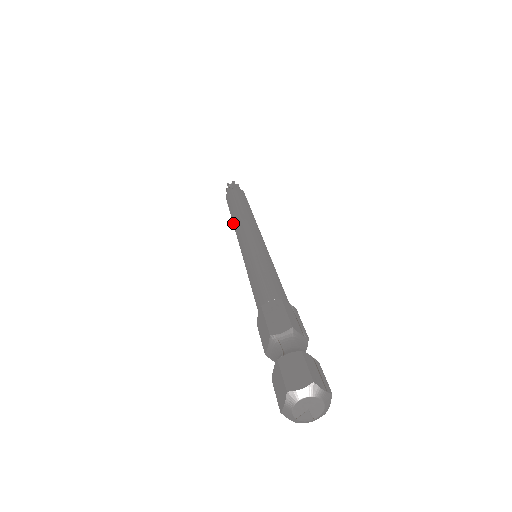
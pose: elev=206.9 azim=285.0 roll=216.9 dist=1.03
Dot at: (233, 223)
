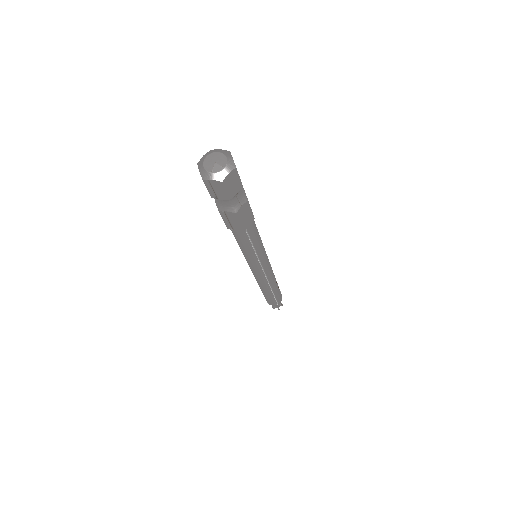
Dot at: occluded
